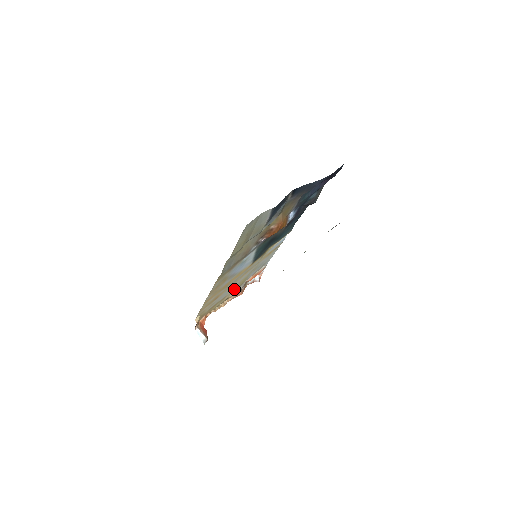
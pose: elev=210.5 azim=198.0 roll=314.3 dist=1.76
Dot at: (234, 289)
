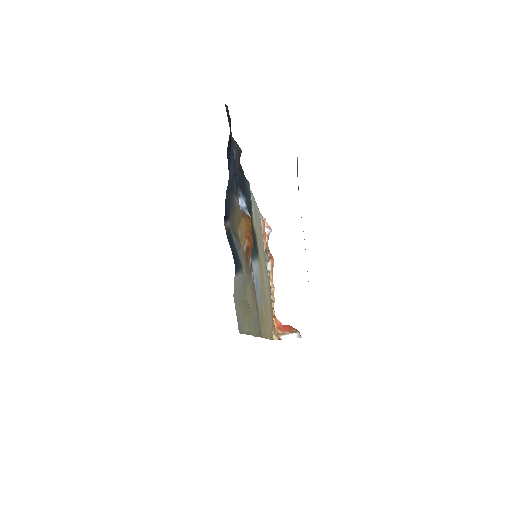
Dot at: occluded
